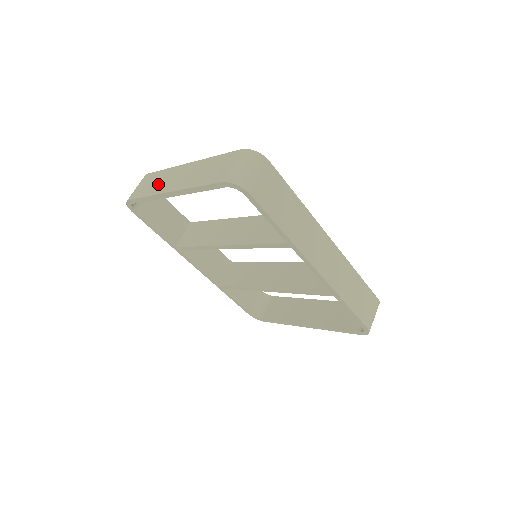
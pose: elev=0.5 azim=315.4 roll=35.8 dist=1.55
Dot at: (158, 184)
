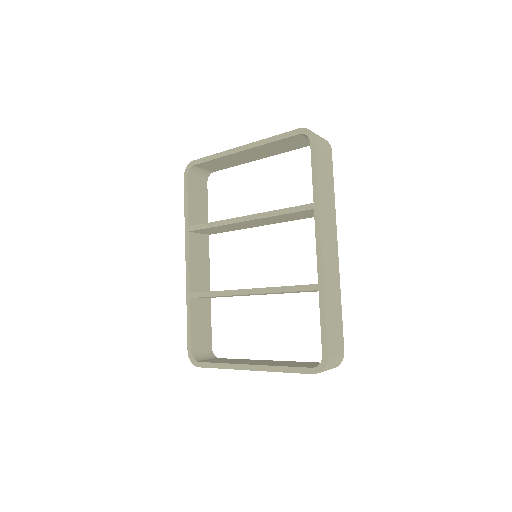
Dot at: occluded
